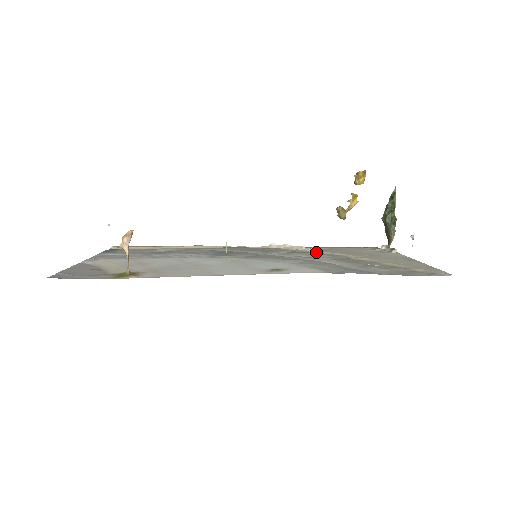
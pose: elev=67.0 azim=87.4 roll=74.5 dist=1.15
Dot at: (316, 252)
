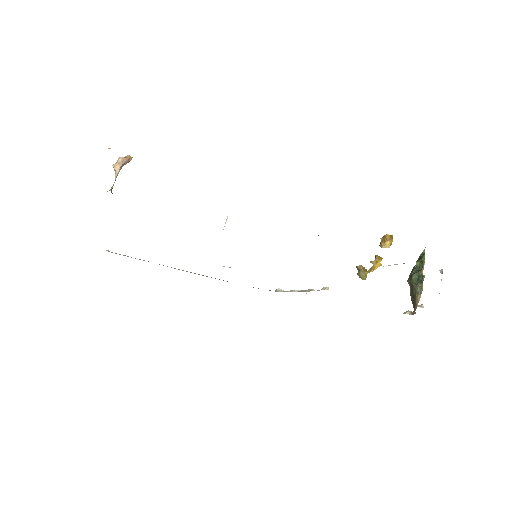
Dot at: (326, 289)
